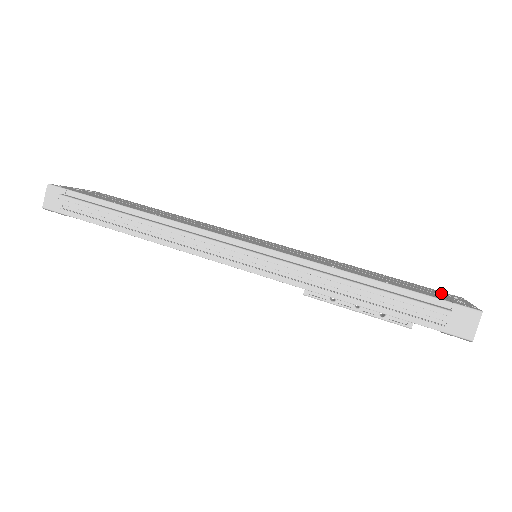
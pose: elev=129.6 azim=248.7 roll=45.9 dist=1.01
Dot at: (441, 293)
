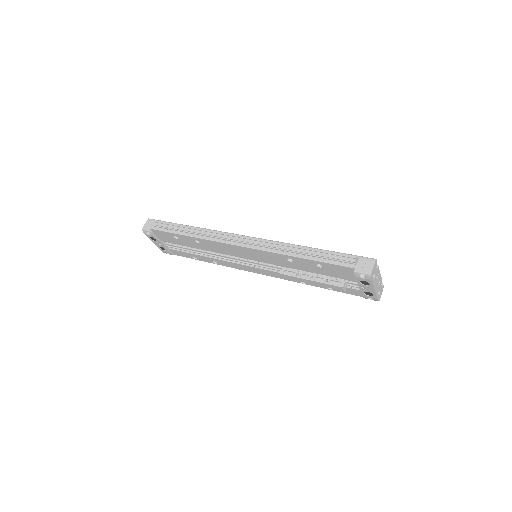
Dot at: occluded
